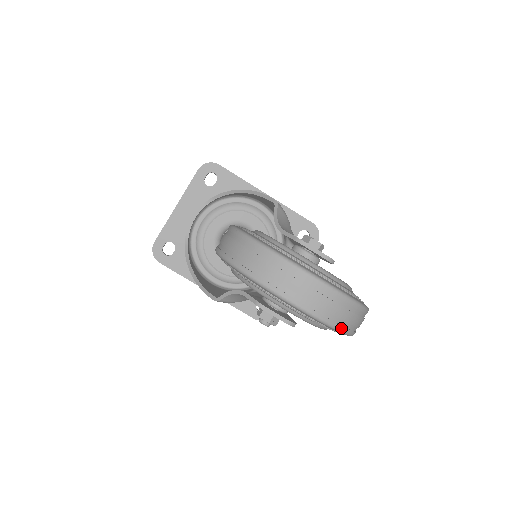
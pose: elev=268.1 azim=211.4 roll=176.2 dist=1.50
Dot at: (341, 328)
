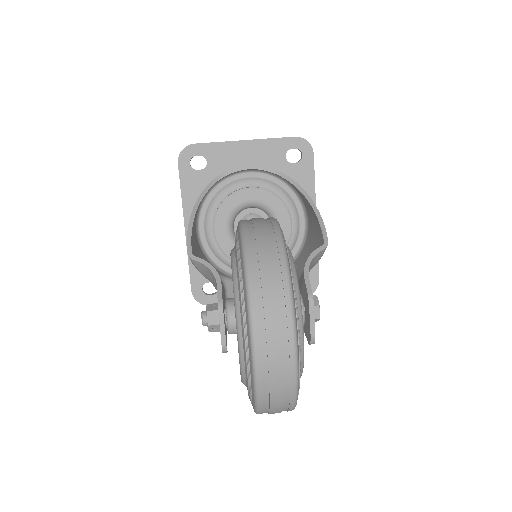
Dot at: (260, 406)
